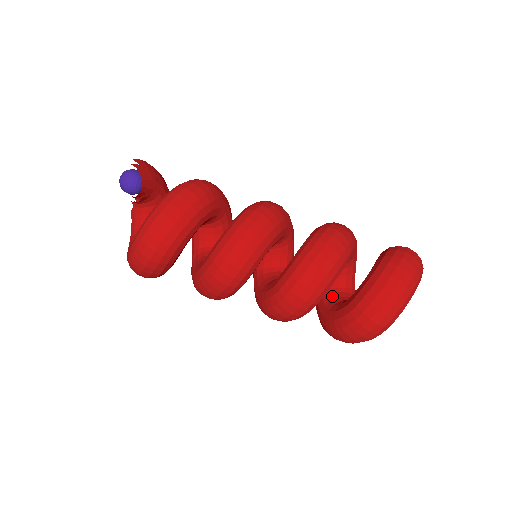
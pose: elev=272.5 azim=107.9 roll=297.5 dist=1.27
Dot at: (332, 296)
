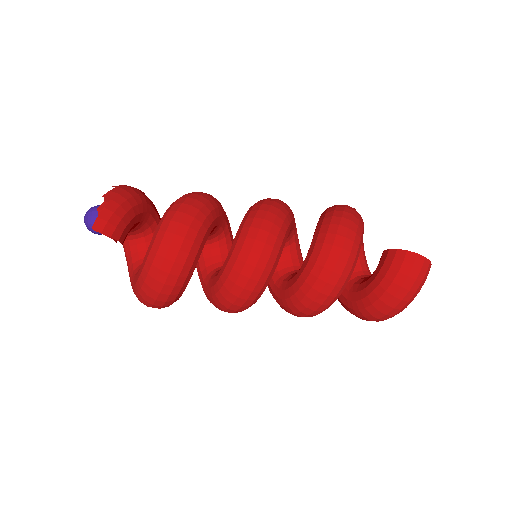
Dot at: occluded
